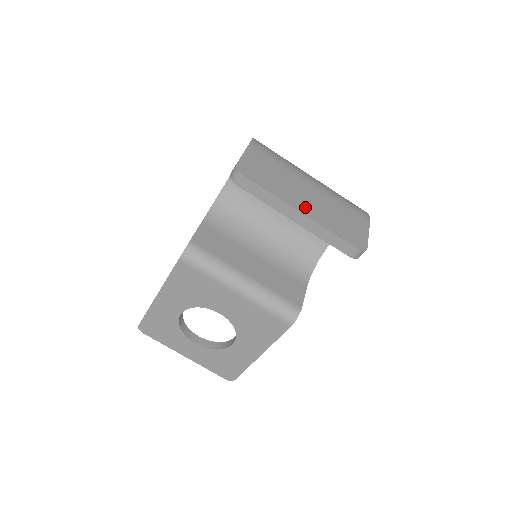
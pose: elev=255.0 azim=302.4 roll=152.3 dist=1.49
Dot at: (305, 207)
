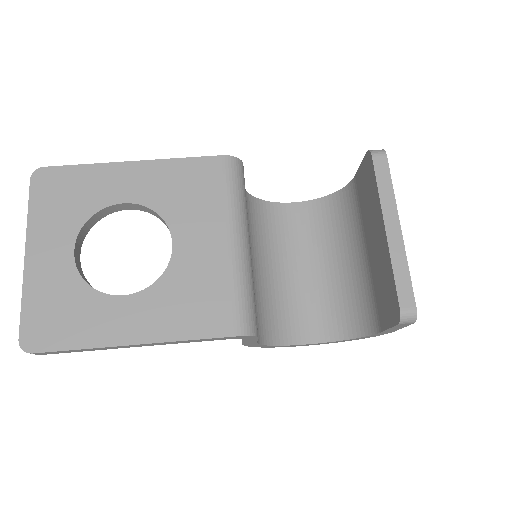
Dot at: occluded
